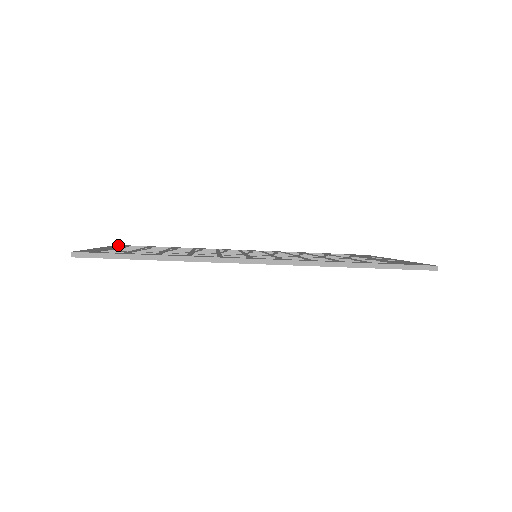
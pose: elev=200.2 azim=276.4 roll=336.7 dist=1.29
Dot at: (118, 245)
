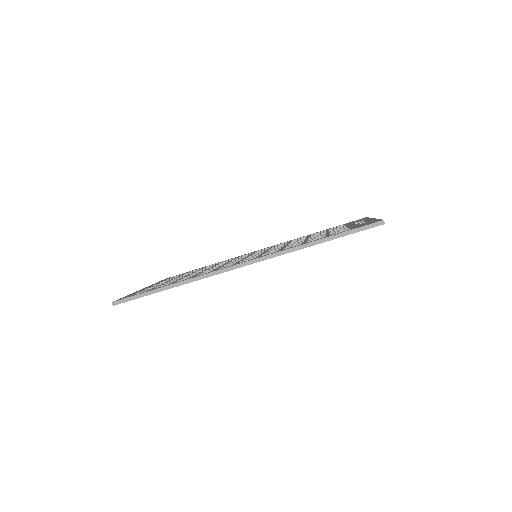
Dot at: occluded
